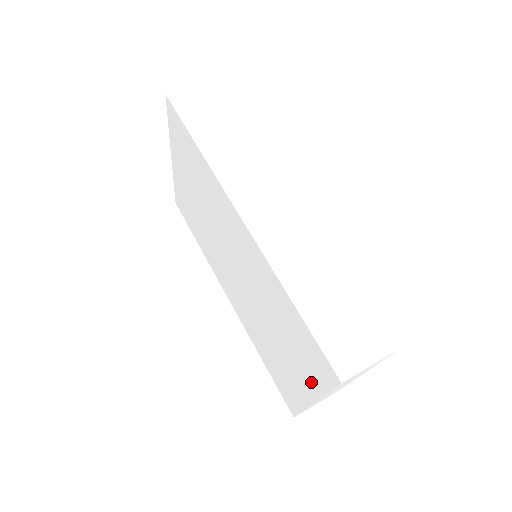
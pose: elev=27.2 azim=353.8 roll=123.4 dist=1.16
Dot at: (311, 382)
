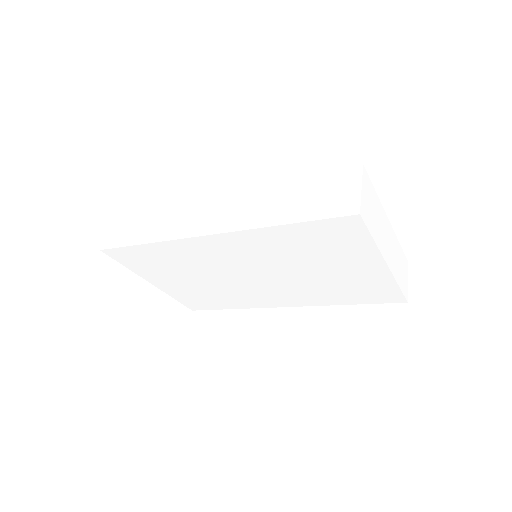
Dot at: (364, 253)
